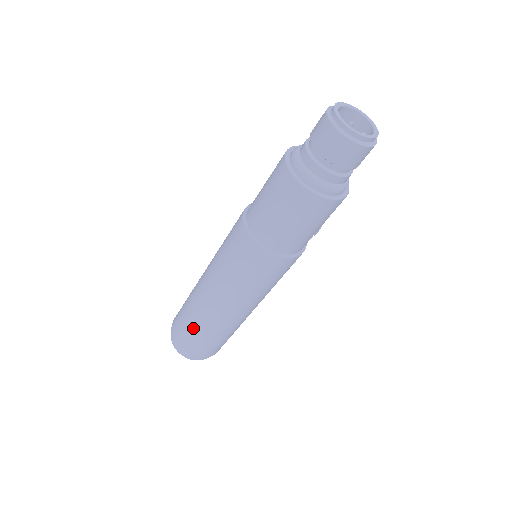
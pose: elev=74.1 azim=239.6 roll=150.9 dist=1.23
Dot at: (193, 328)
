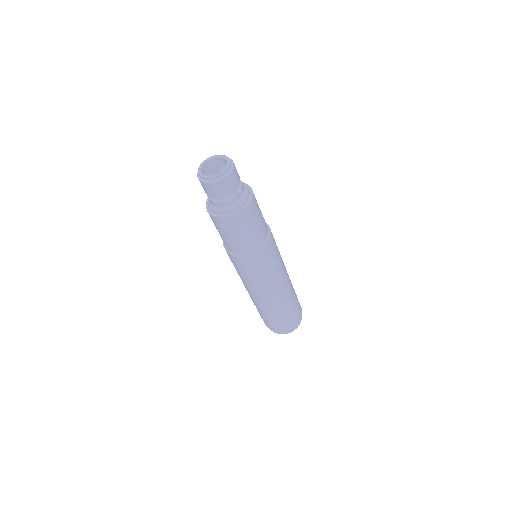
Dot at: (274, 317)
